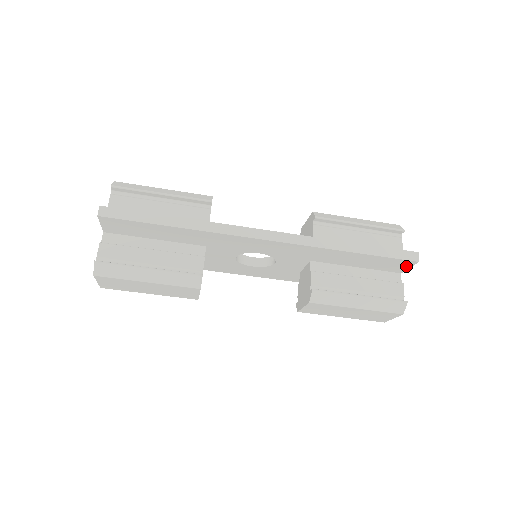
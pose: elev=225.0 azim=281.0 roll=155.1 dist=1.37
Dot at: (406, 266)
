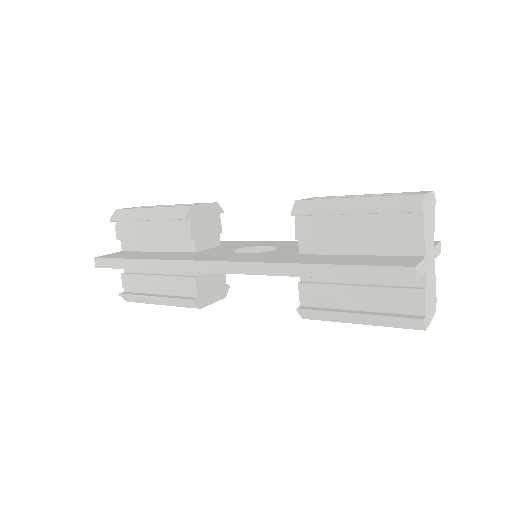
Dot at: occluded
